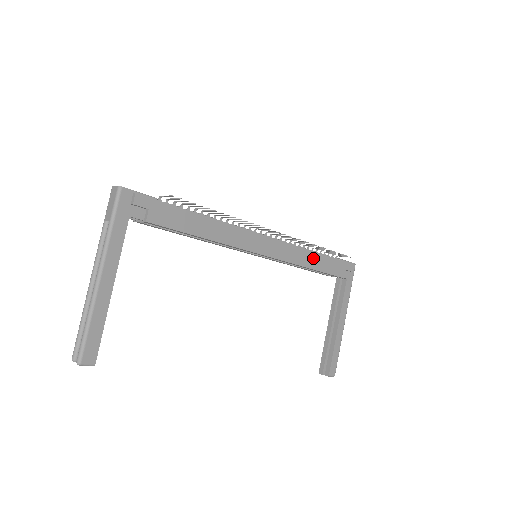
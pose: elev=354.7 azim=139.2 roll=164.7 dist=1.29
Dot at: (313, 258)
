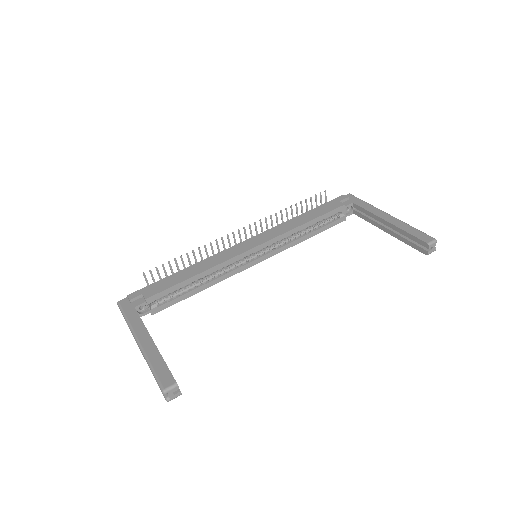
Dot at: (301, 219)
